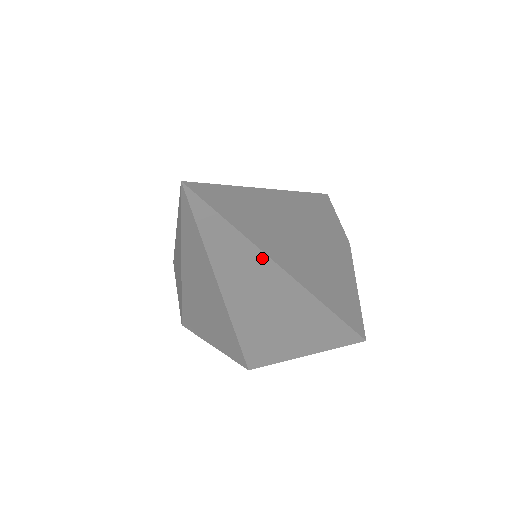
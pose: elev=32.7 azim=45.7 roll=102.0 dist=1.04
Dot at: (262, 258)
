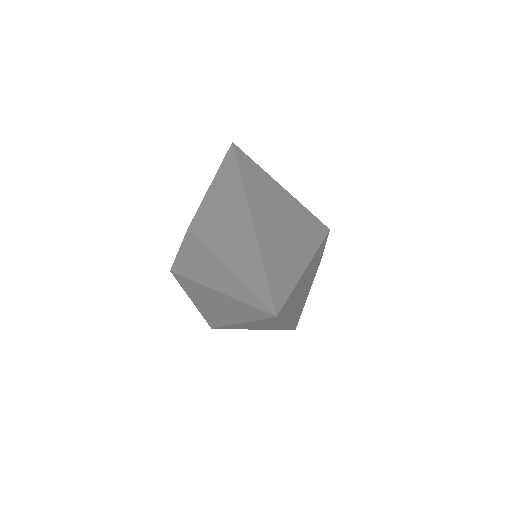
Dot at: (281, 323)
